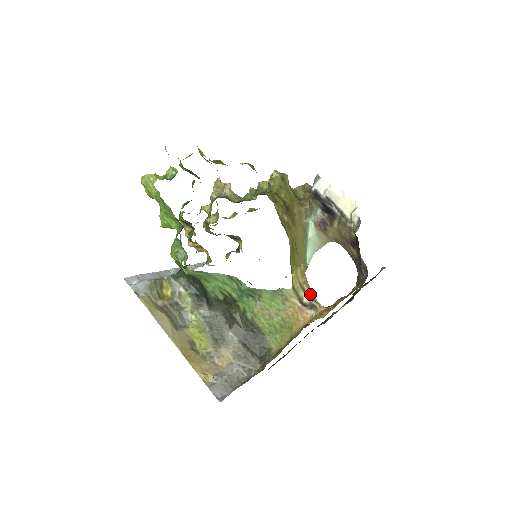
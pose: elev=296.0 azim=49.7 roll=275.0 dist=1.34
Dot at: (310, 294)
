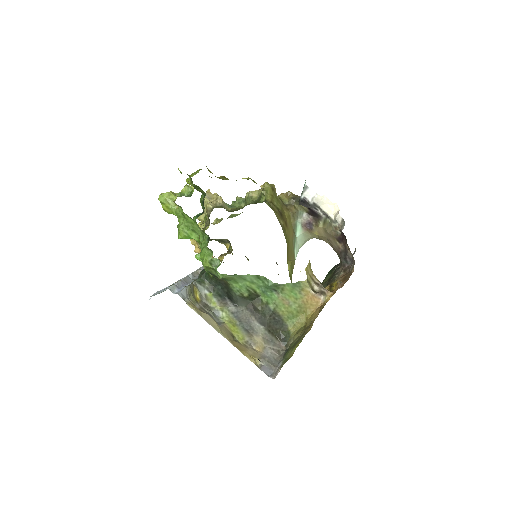
Dot at: (318, 283)
